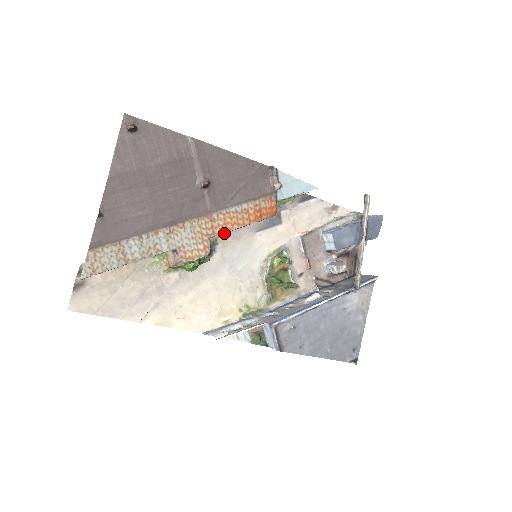
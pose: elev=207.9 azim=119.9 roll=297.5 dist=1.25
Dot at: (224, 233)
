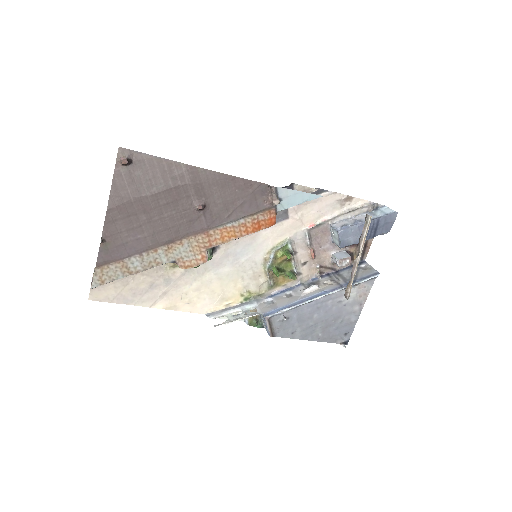
Dot at: occluded
